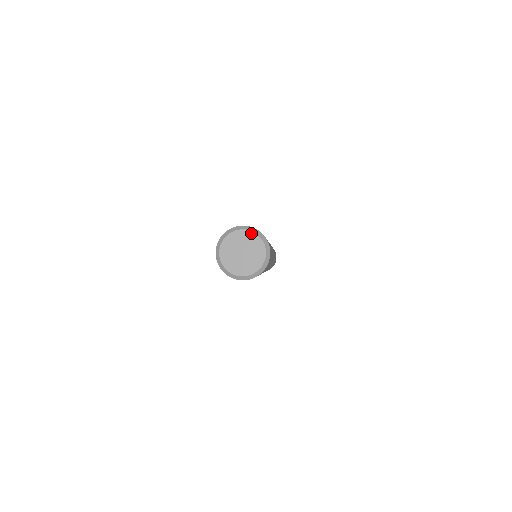
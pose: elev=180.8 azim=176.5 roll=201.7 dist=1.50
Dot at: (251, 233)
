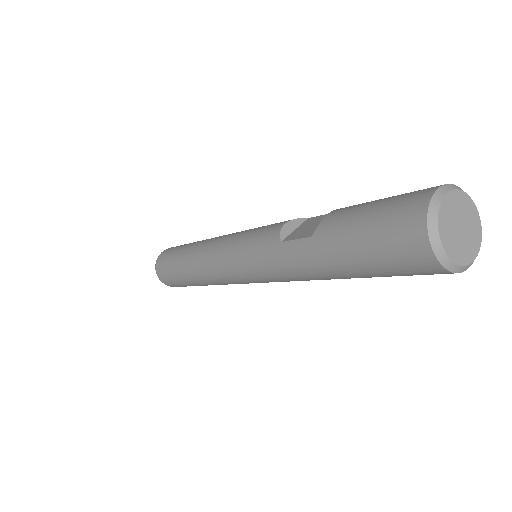
Dot at: (448, 197)
